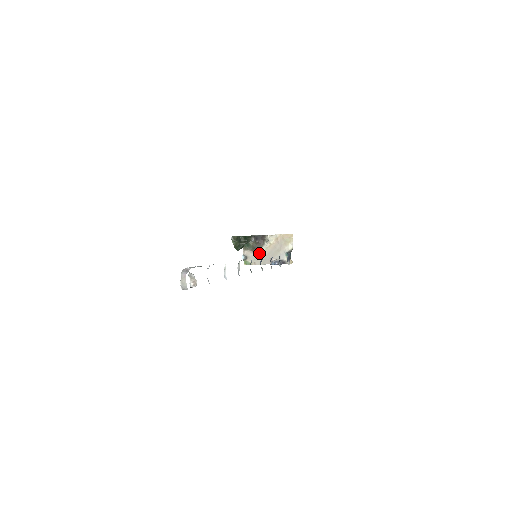
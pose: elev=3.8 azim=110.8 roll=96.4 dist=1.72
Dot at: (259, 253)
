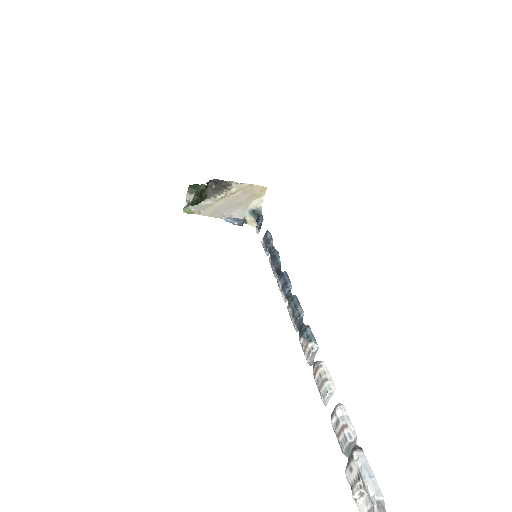
Dot at: (211, 202)
